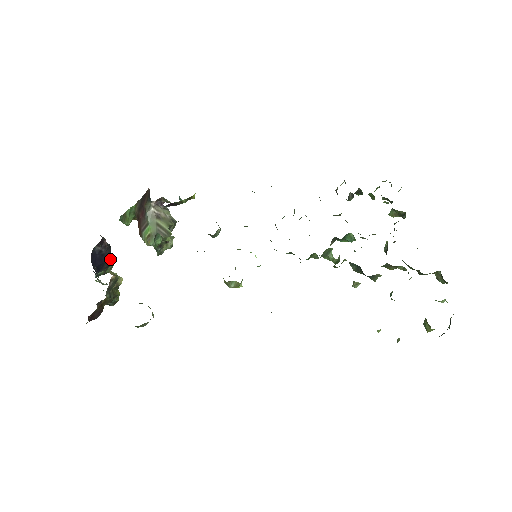
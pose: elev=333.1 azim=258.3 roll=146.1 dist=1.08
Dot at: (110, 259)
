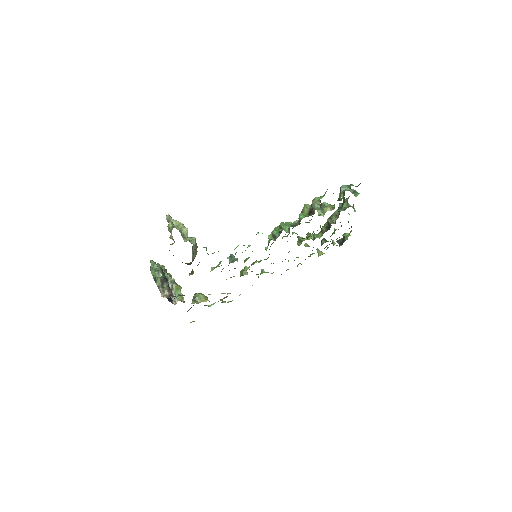
Dot at: occluded
